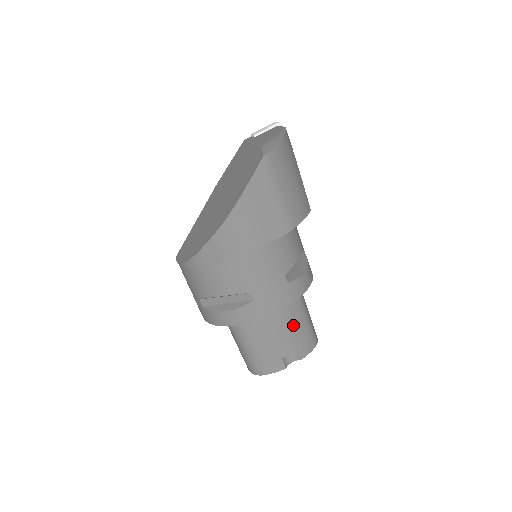
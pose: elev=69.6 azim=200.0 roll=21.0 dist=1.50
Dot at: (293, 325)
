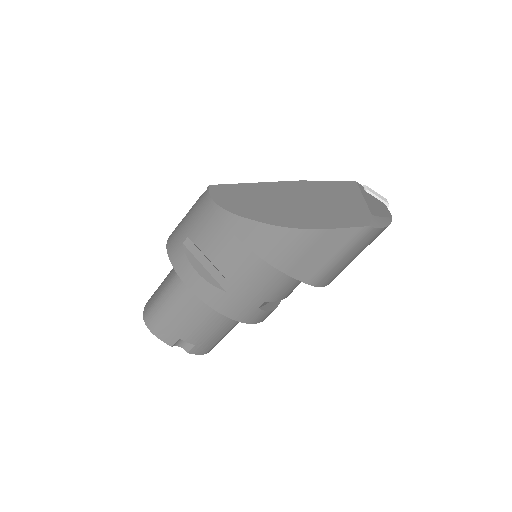
Dot at: (216, 328)
